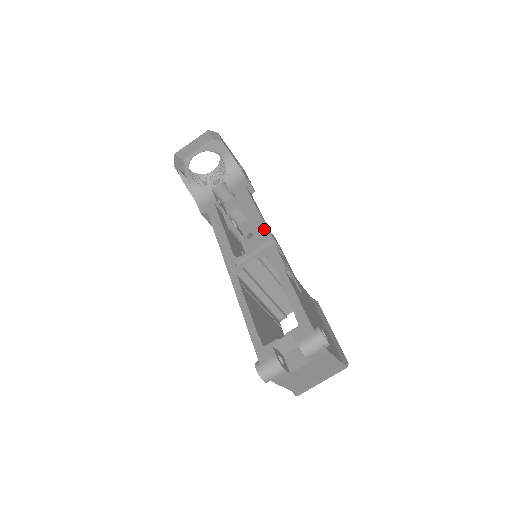
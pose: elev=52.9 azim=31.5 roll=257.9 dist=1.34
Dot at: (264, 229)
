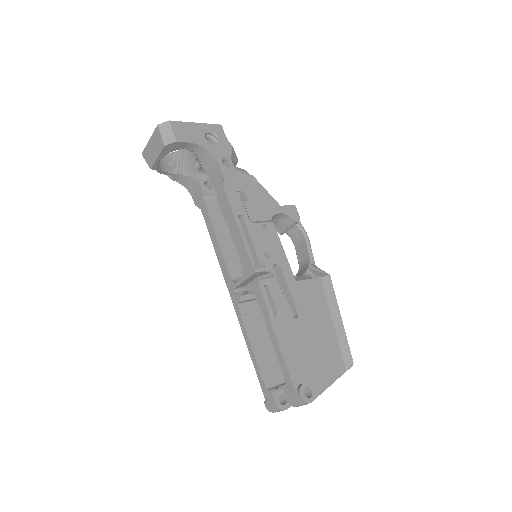
Dot at: (247, 256)
